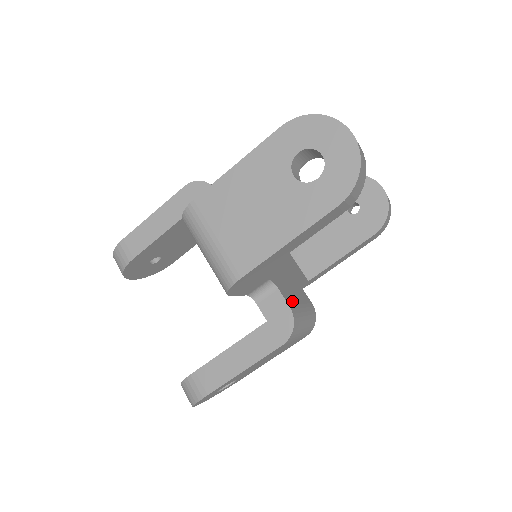
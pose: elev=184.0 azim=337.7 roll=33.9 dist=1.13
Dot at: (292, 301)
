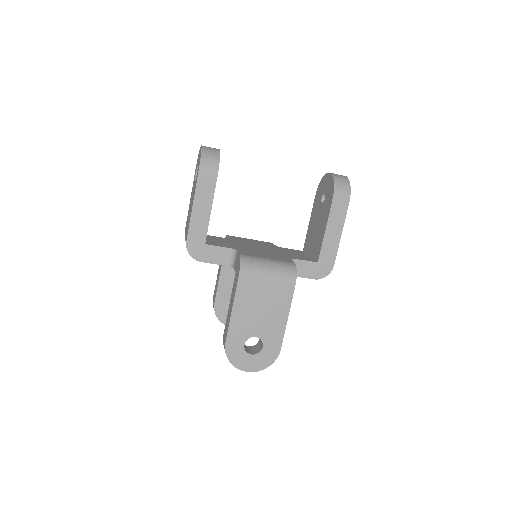
Dot at: (251, 255)
